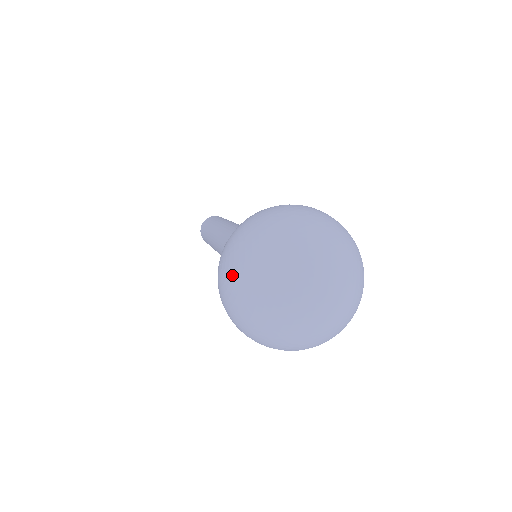
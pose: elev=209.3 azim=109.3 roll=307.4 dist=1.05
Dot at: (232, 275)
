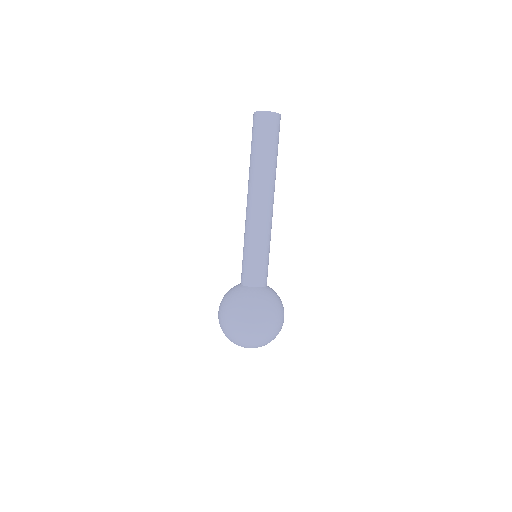
Dot at: occluded
